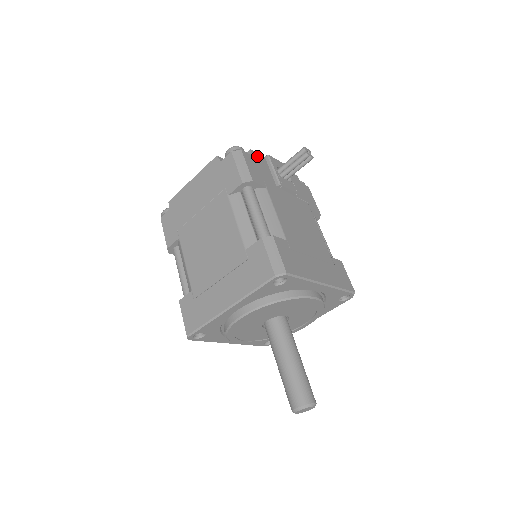
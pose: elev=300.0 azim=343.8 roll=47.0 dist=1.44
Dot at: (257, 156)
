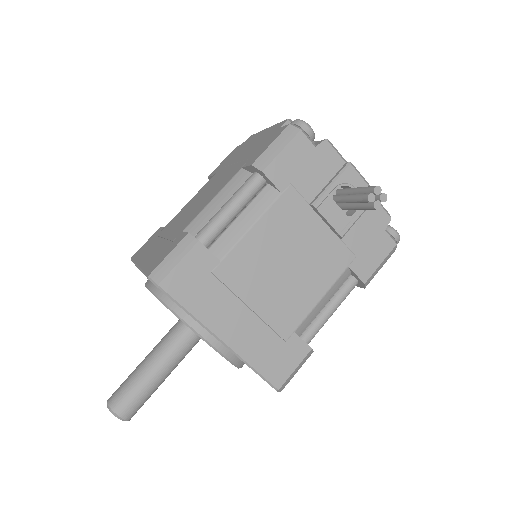
Dot at: (328, 153)
